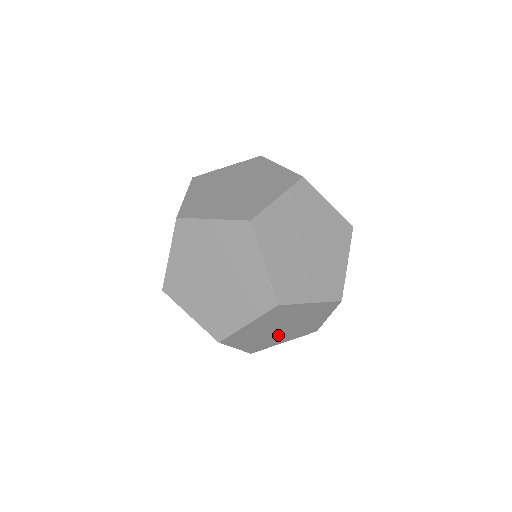
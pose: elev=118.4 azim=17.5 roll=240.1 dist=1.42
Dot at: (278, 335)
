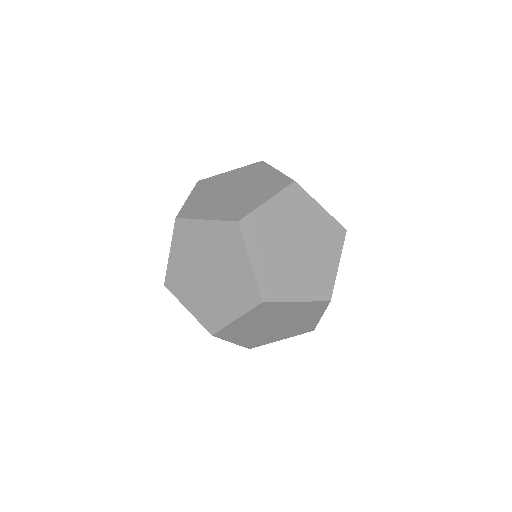
Dot at: occluded
